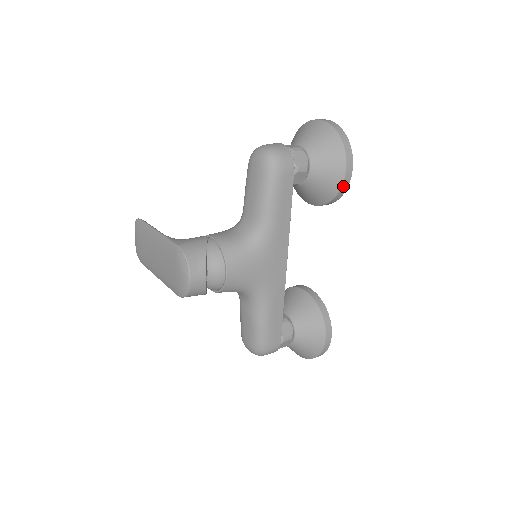
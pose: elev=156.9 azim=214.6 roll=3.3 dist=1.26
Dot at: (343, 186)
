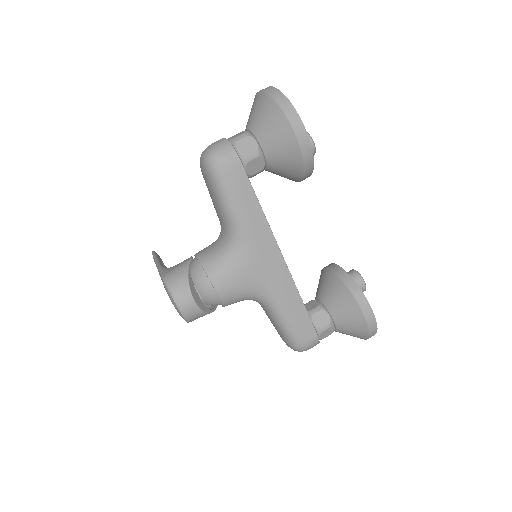
Dot at: (305, 155)
